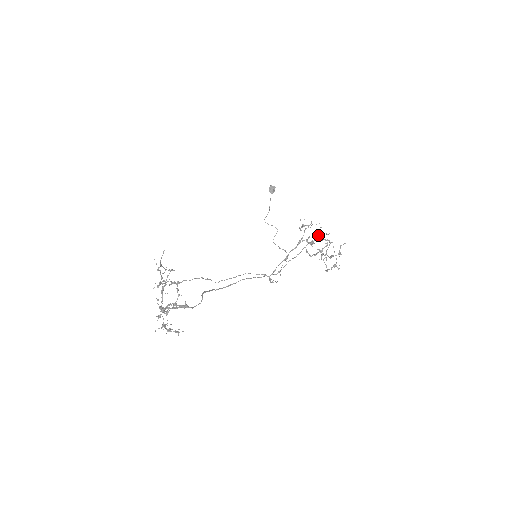
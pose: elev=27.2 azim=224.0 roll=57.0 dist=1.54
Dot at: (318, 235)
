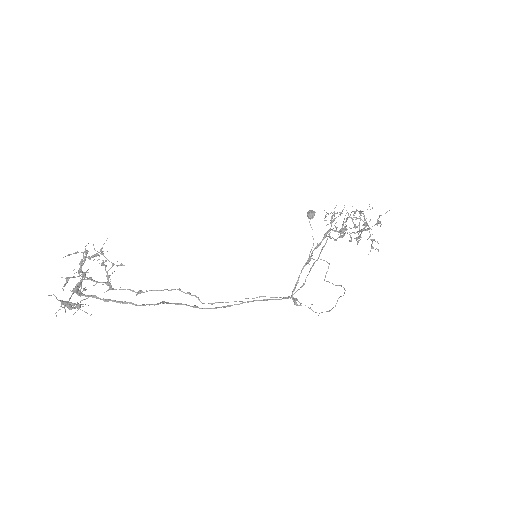
Dot at: (357, 226)
